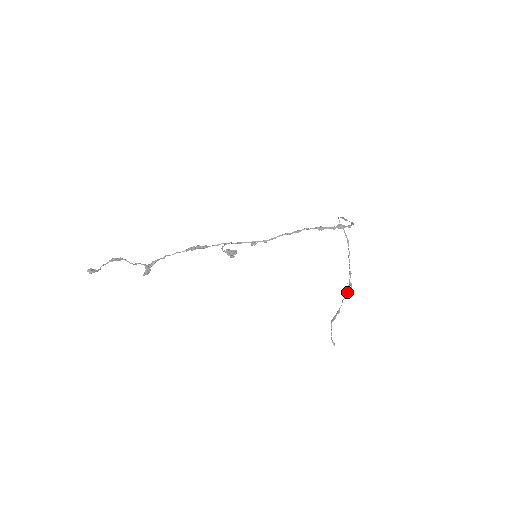
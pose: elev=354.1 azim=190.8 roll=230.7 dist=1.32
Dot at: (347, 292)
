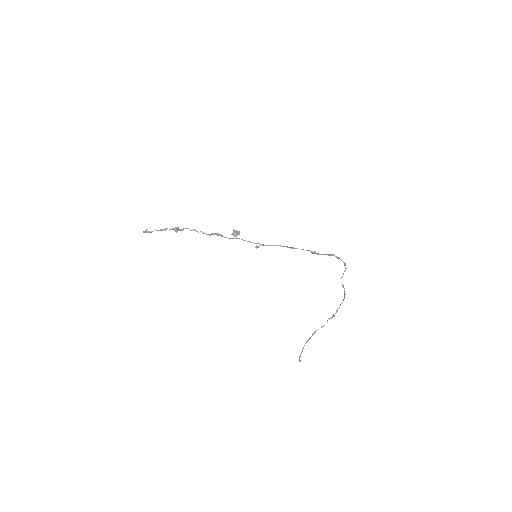
Dot at: occluded
